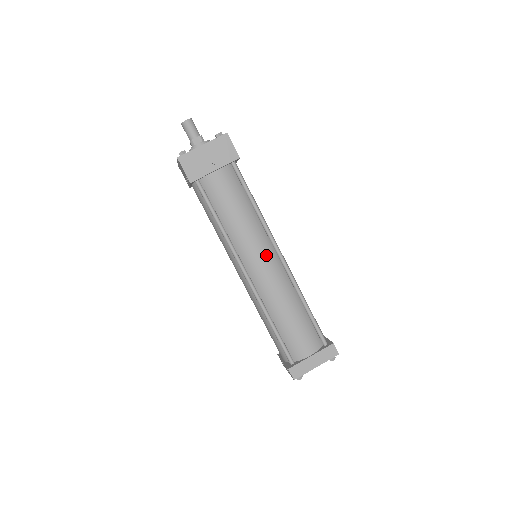
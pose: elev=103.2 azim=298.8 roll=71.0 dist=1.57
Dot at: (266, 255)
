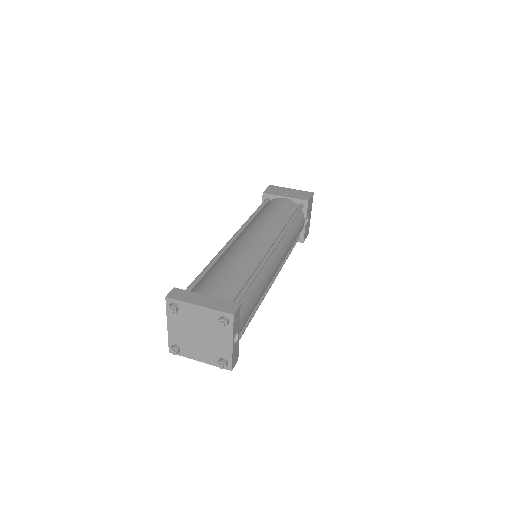
Dot at: (264, 236)
